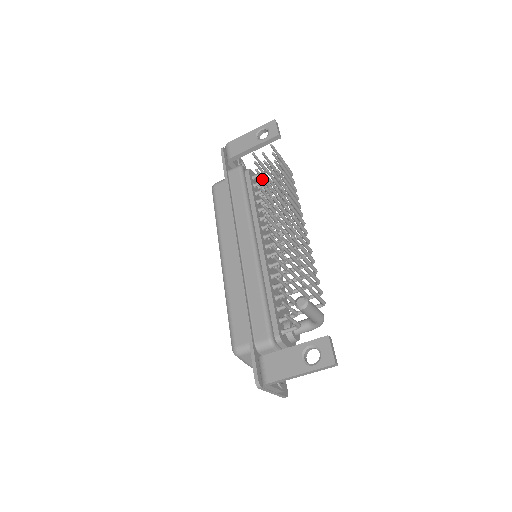
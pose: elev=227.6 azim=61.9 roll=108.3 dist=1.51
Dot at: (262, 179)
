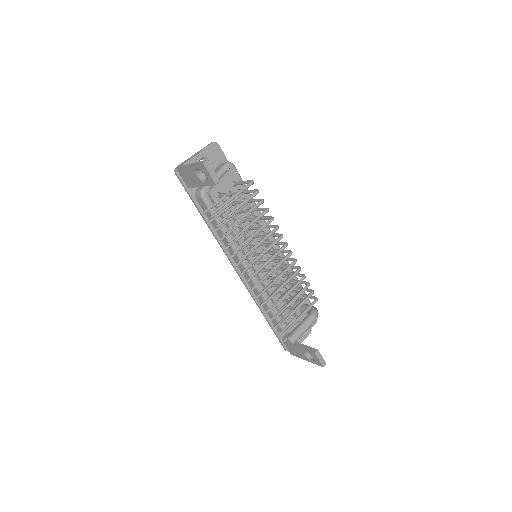
Dot at: (225, 223)
